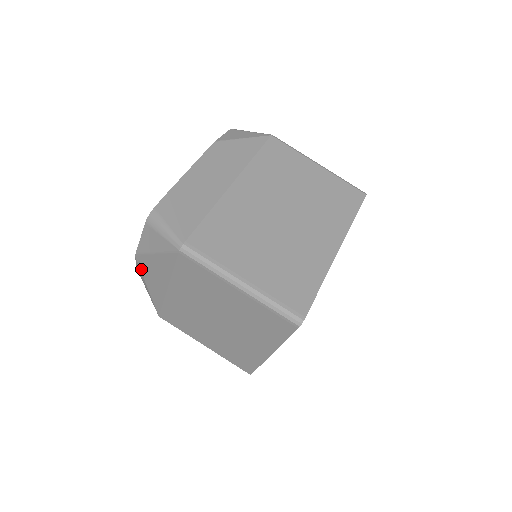
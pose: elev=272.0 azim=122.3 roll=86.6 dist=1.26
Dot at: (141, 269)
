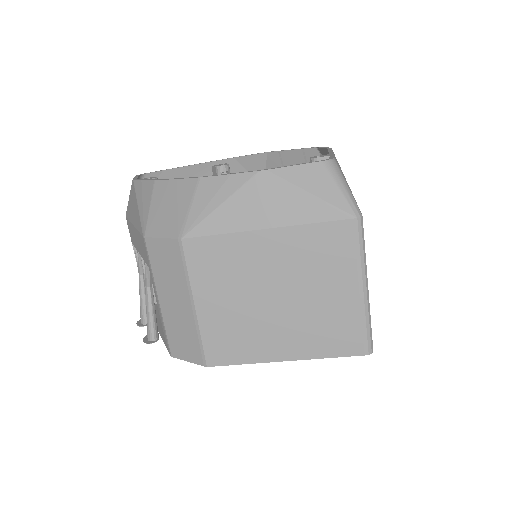
Dot at: (246, 186)
